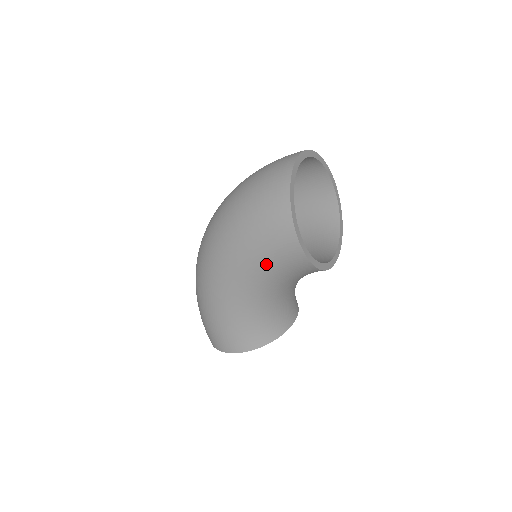
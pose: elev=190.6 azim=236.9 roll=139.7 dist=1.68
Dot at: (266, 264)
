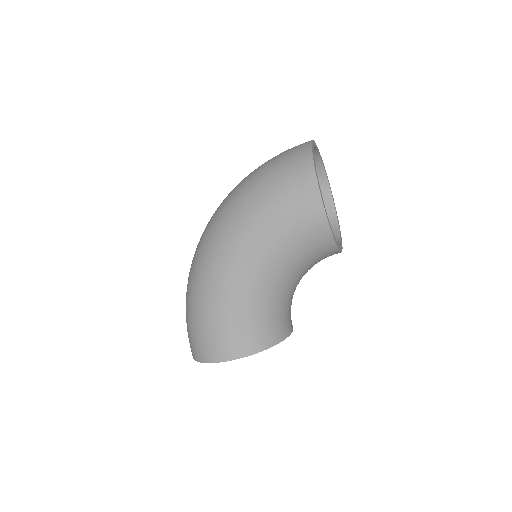
Dot at: (283, 234)
